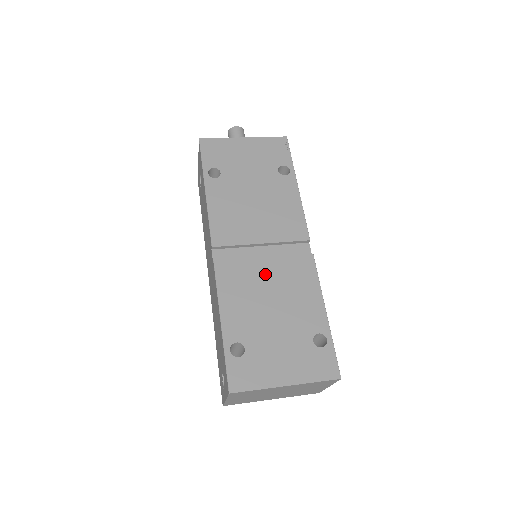
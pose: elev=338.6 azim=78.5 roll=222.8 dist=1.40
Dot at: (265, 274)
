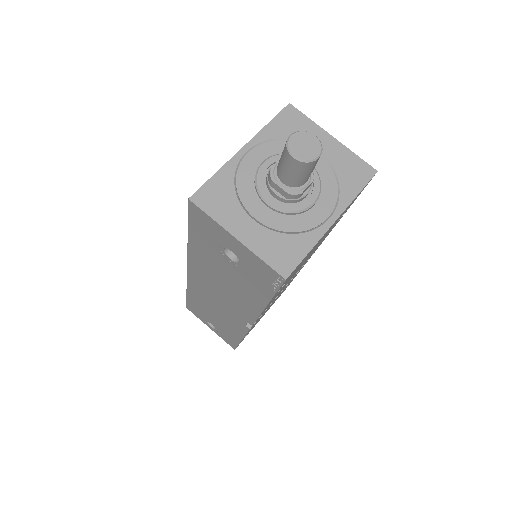
Dot at: occluded
